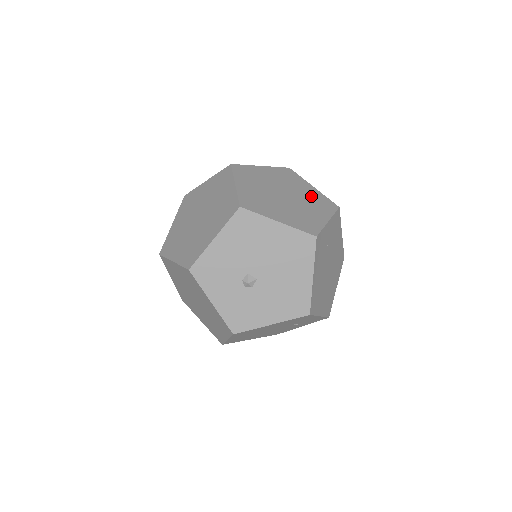
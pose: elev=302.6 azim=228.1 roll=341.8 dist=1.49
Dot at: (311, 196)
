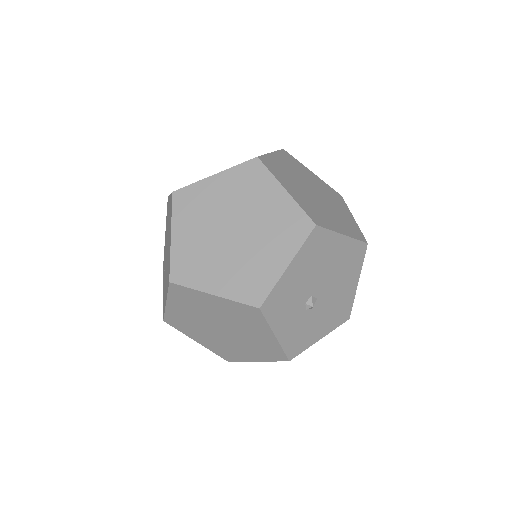
Dot at: (323, 187)
